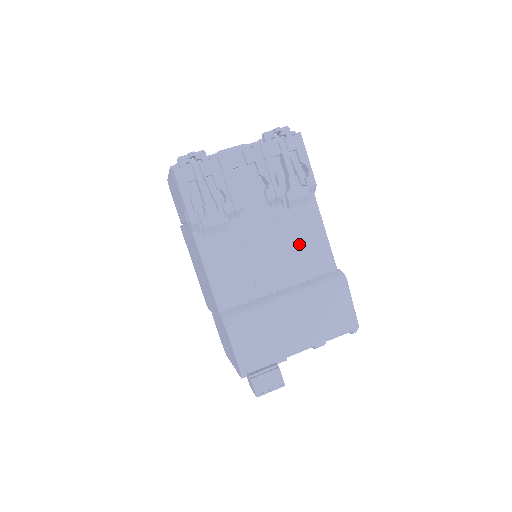
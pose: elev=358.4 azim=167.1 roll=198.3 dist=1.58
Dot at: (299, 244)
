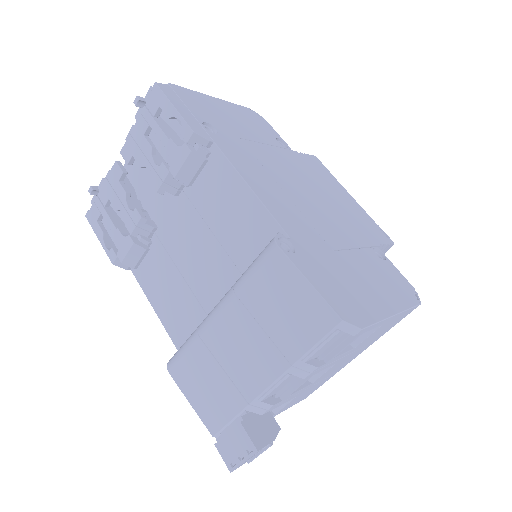
Dot at: (224, 224)
